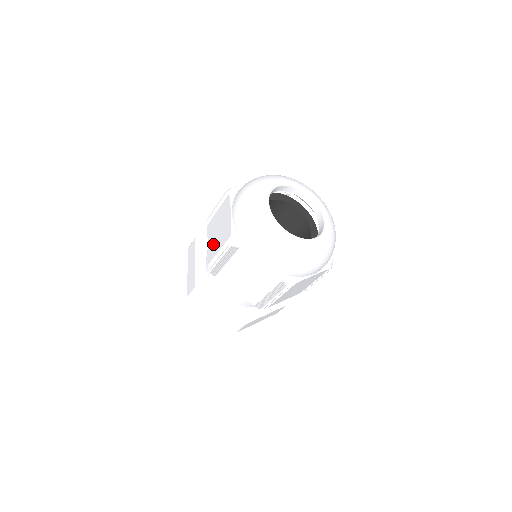
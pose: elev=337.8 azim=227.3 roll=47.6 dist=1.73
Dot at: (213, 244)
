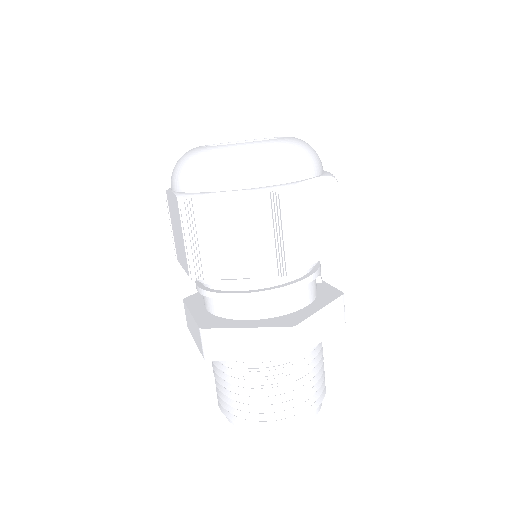
Dot at: occluded
